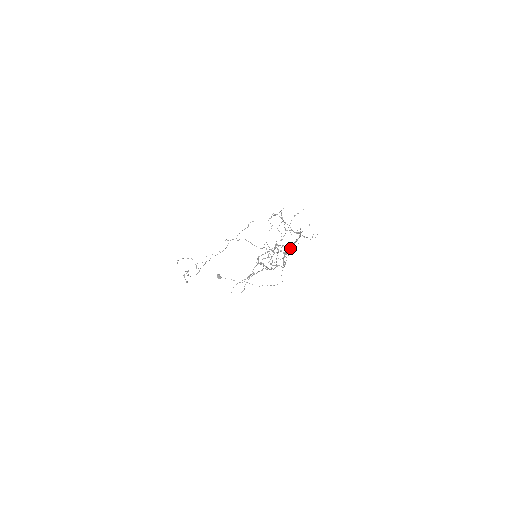
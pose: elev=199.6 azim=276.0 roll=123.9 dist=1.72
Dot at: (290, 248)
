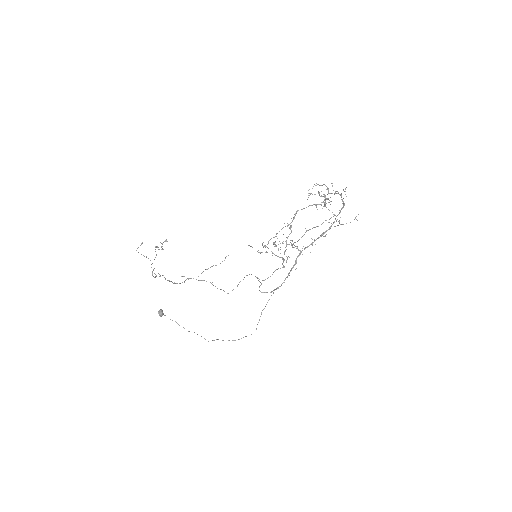
Dot at: (311, 243)
